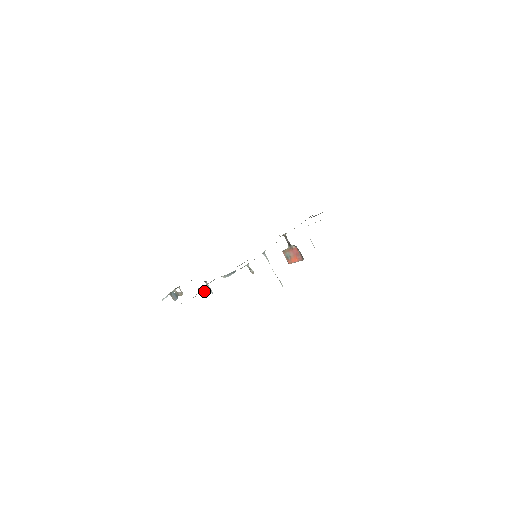
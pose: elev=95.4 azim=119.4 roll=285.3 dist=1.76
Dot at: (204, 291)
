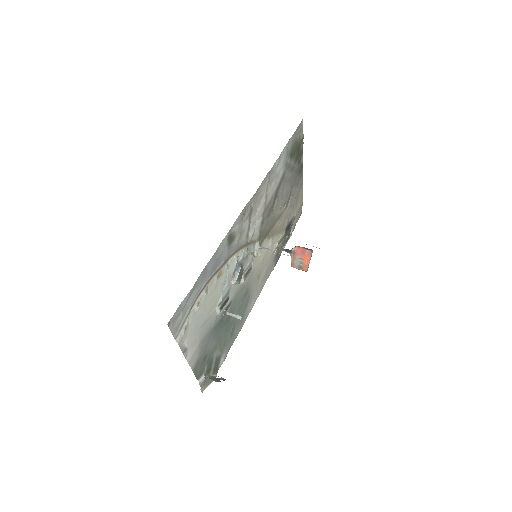
Dot at: (211, 276)
